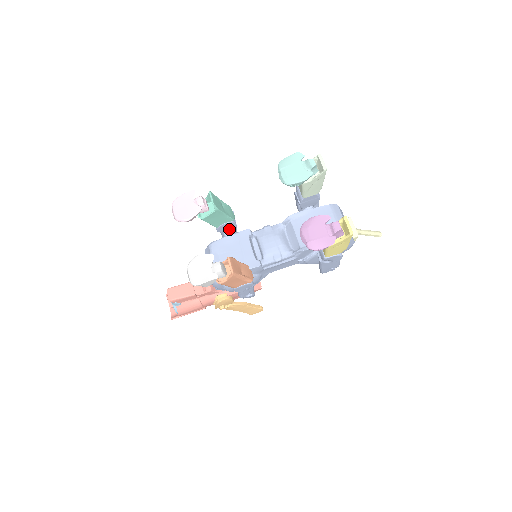
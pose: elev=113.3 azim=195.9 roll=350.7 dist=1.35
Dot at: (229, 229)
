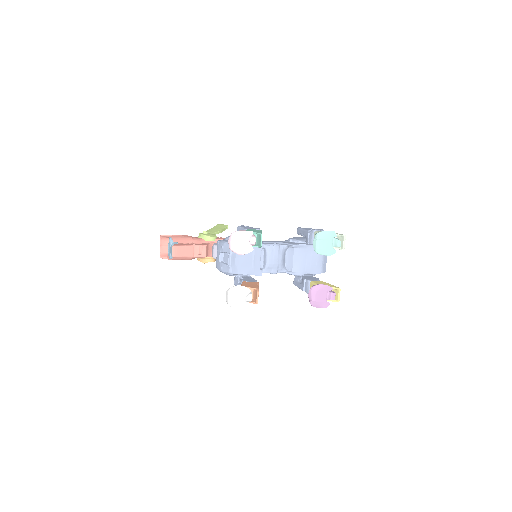
Dot at: occluded
